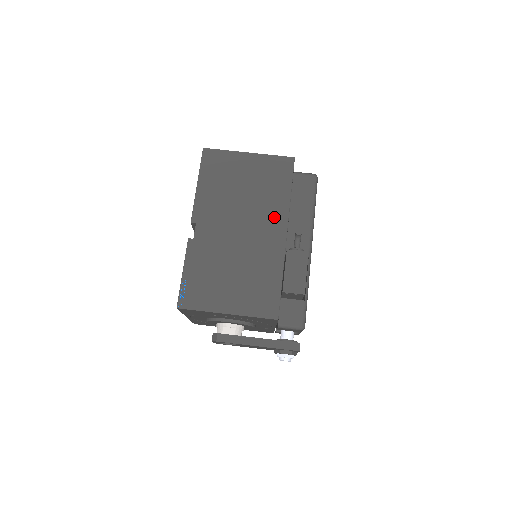
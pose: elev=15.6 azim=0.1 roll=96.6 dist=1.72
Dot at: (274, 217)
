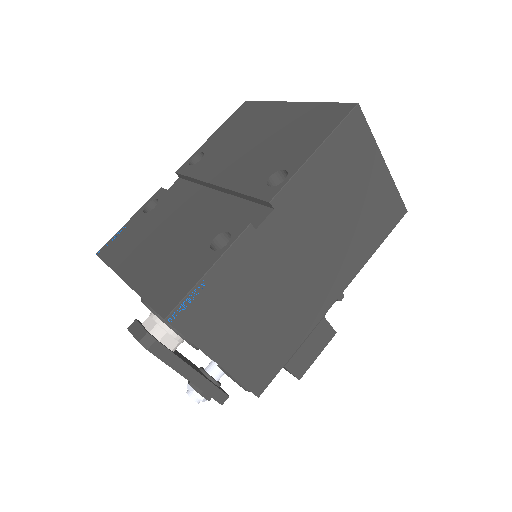
Dot at: (344, 269)
